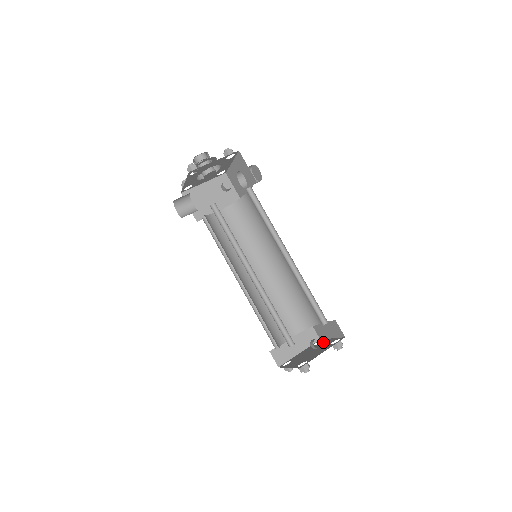
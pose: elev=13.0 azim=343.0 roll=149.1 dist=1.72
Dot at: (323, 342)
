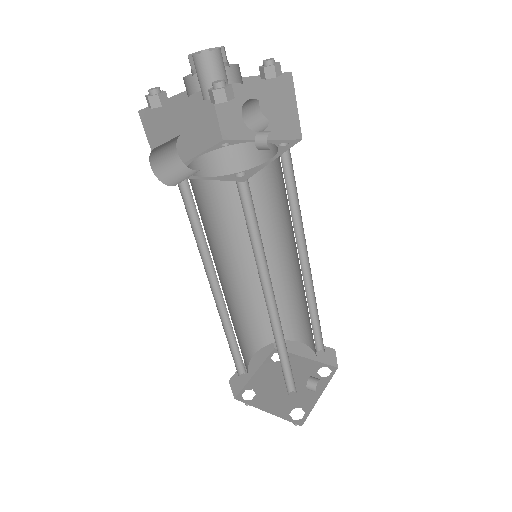
Dot at: (292, 361)
